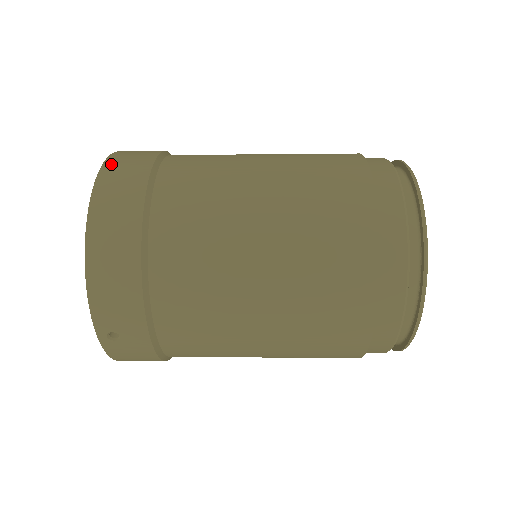
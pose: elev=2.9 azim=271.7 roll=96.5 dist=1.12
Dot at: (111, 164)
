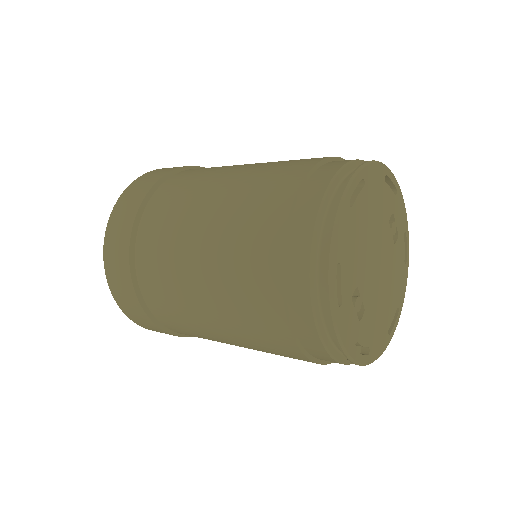
Dot at: (107, 251)
